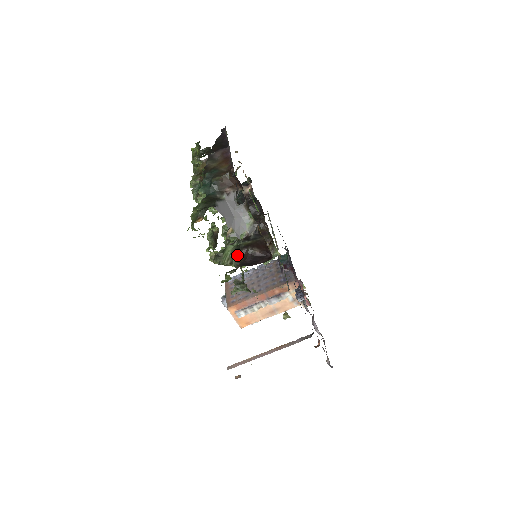
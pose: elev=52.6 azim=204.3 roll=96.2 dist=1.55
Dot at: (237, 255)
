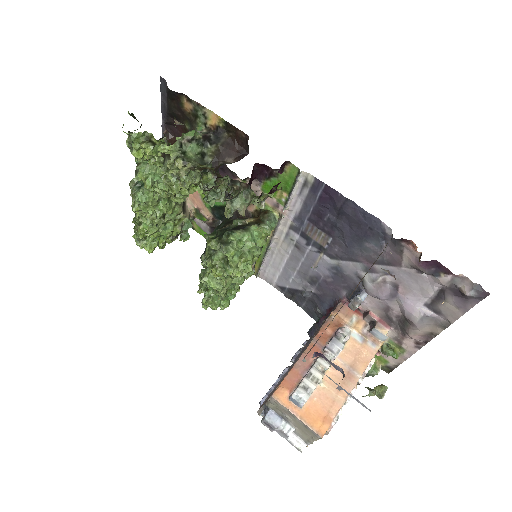
Dot at: occluded
